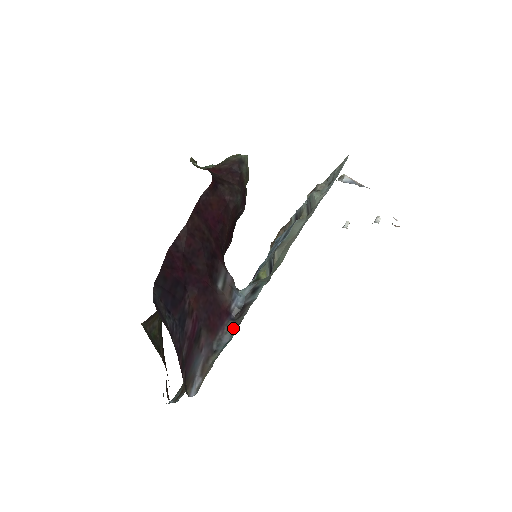
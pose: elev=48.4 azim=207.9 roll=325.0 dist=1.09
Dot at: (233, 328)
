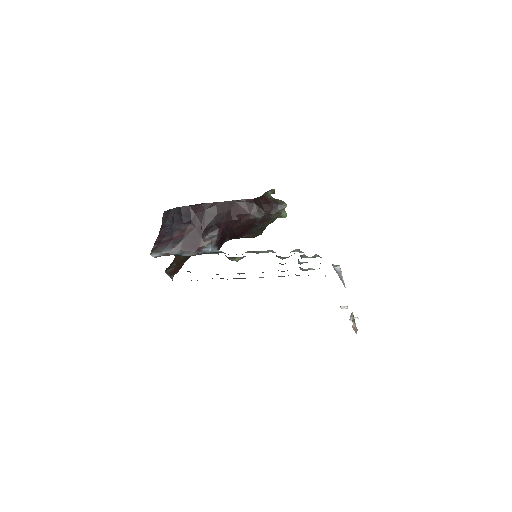
Dot at: (193, 255)
